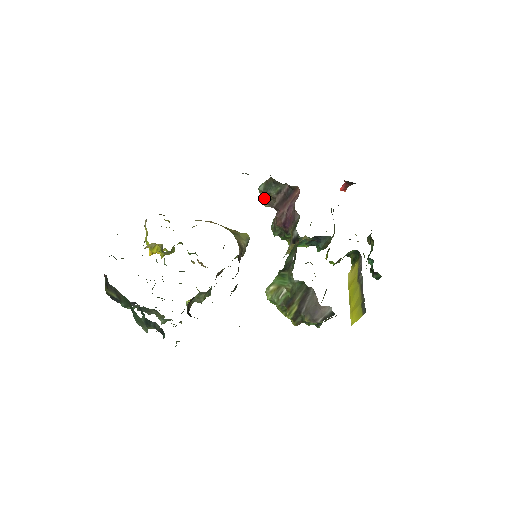
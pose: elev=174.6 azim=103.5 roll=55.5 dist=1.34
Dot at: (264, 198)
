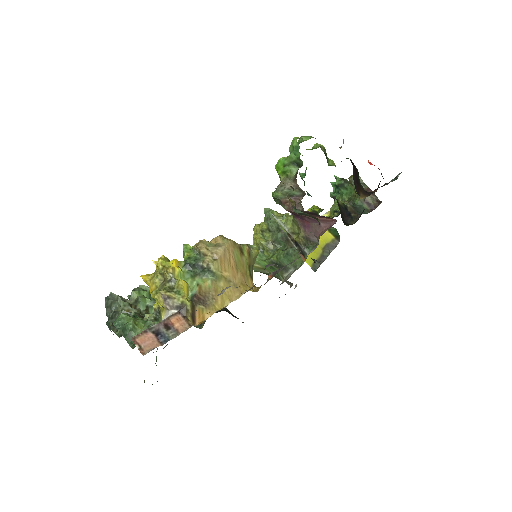
Dot at: occluded
